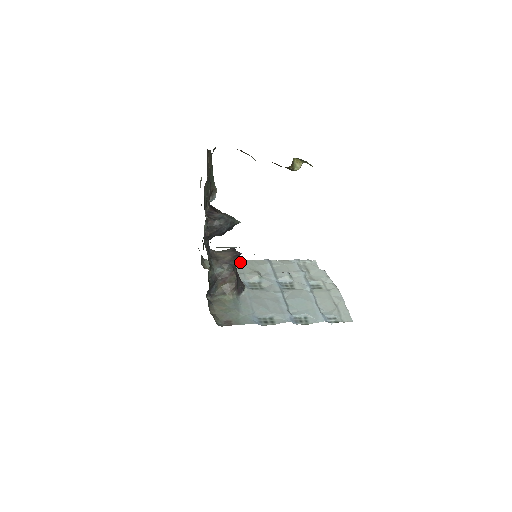
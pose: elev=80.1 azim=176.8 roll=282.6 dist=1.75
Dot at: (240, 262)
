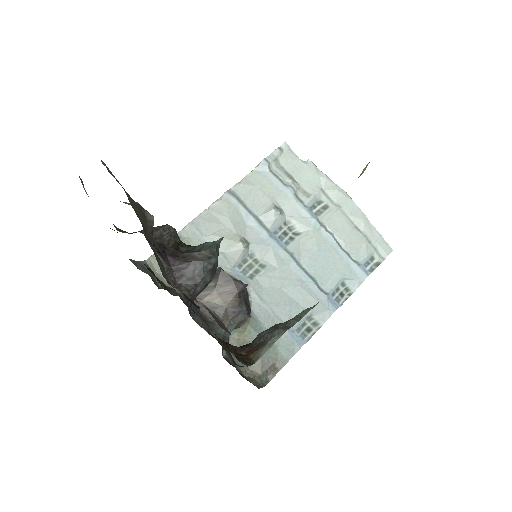
Dot at: (197, 229)
